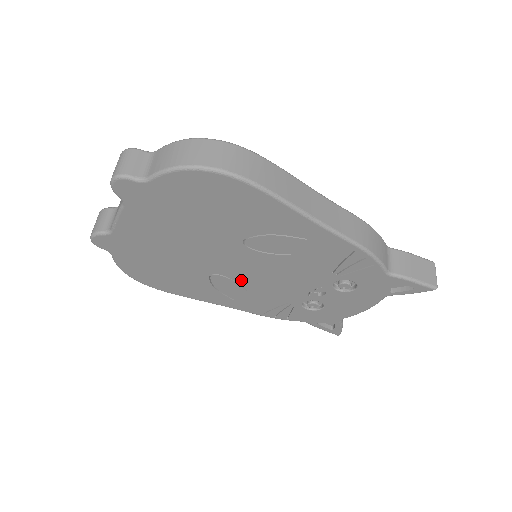
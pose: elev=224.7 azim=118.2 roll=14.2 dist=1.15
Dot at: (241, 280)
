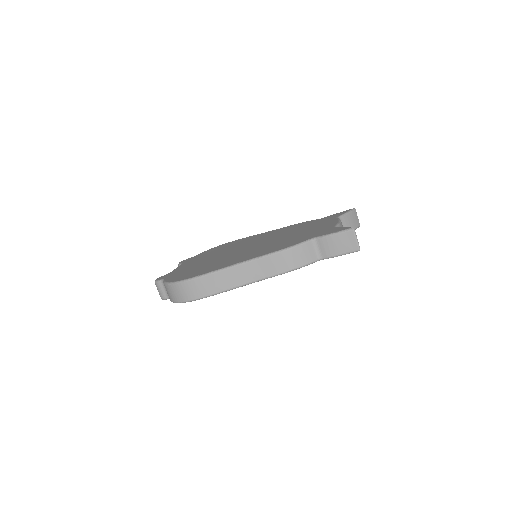
Dot at: occluded
